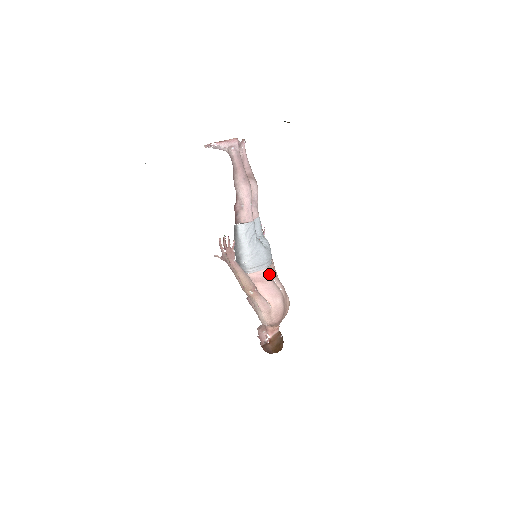
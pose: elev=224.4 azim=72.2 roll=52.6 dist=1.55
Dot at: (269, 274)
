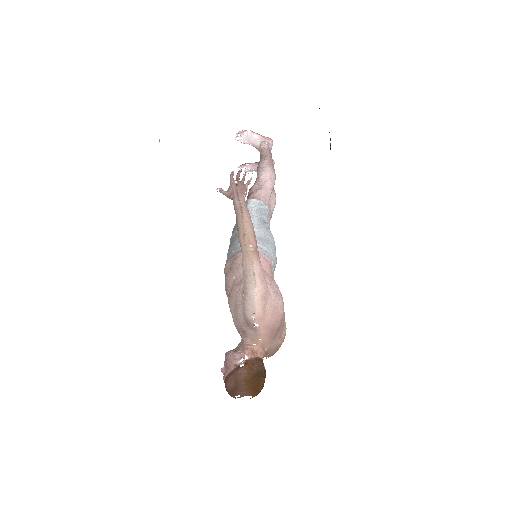
Dot at: (271, 271)
